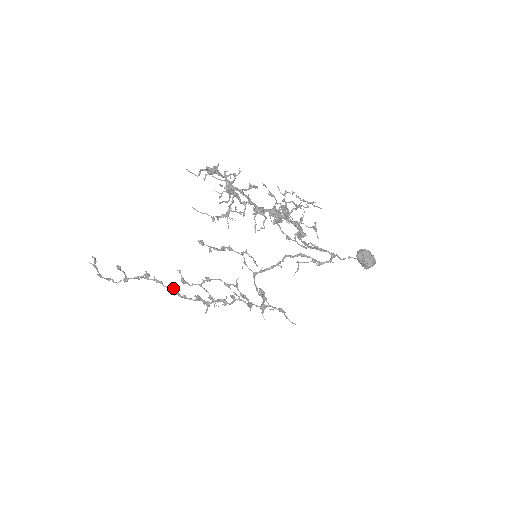
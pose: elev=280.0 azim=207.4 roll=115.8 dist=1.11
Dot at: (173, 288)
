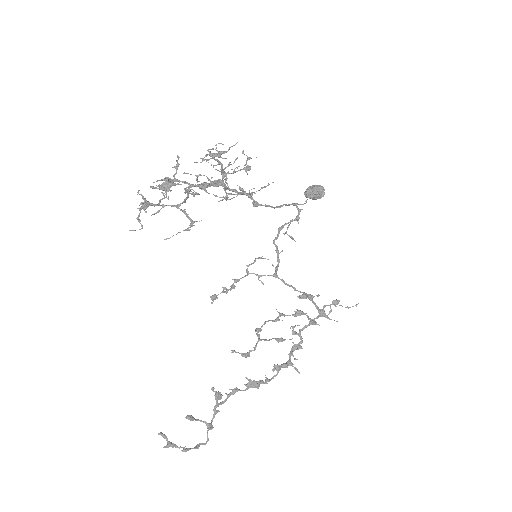
Dot at: (250, 383)
